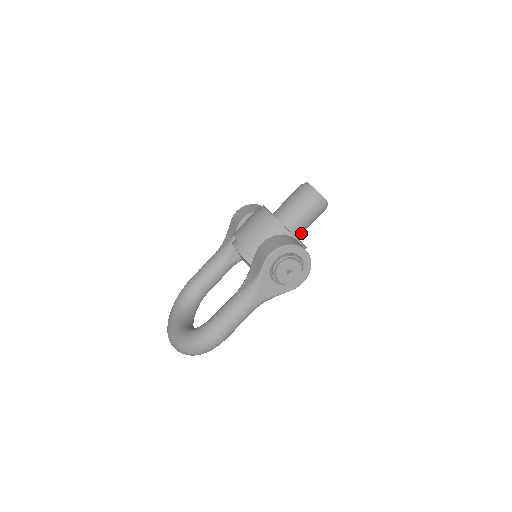
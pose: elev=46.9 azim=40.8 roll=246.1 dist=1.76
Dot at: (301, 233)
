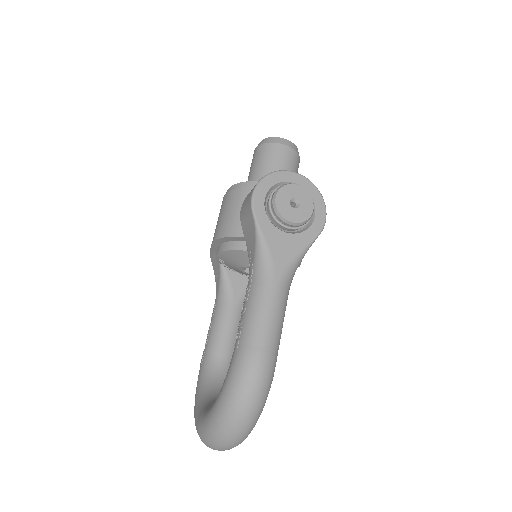
Dot at: occluded
